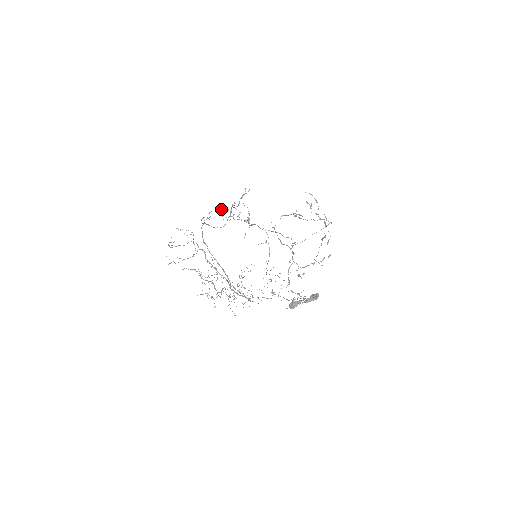
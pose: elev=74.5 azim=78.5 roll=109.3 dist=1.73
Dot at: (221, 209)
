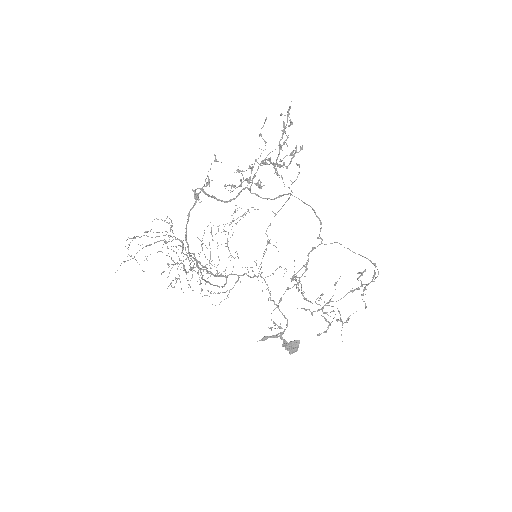
Dot at: (233, 187)
